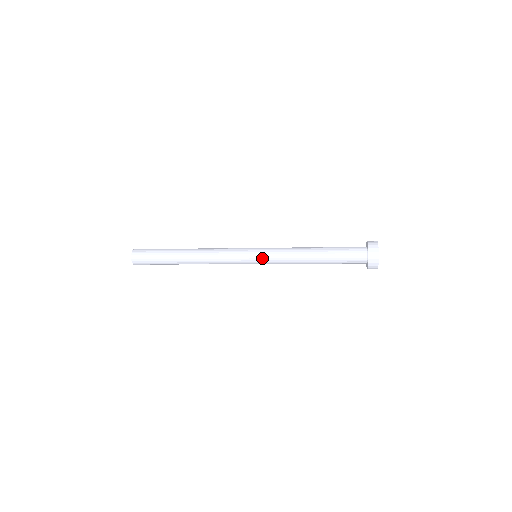
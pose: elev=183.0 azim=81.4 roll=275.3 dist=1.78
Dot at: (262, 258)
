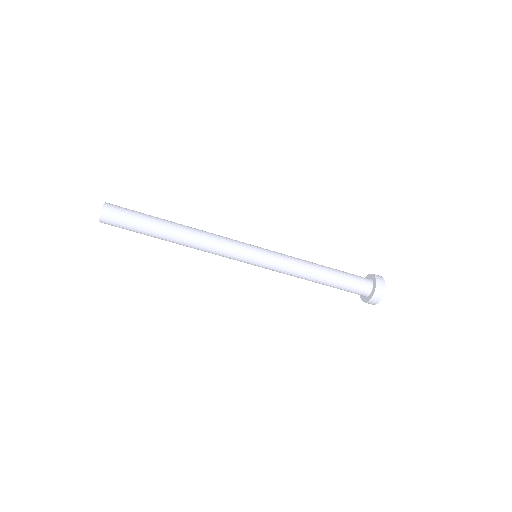
Dot at: (266, 258)
